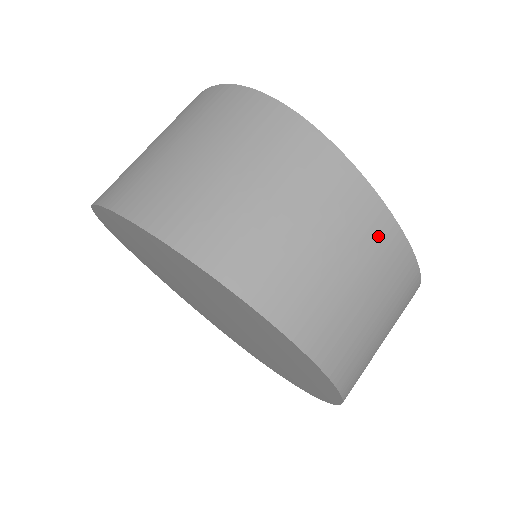
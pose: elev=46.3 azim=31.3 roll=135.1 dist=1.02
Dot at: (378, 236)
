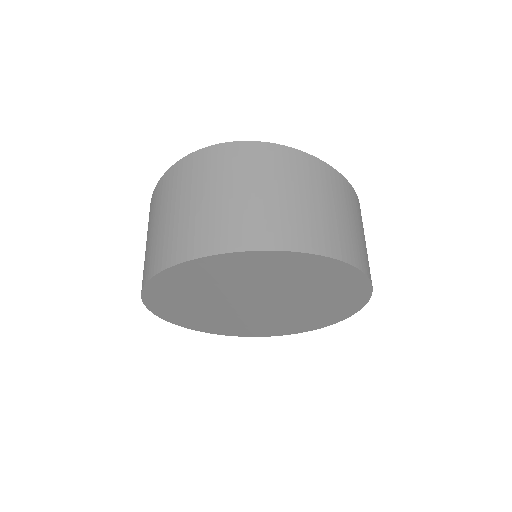
Dot at: (354, 199)
